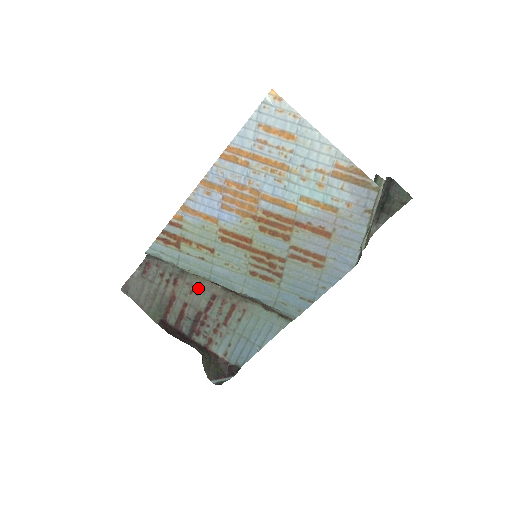
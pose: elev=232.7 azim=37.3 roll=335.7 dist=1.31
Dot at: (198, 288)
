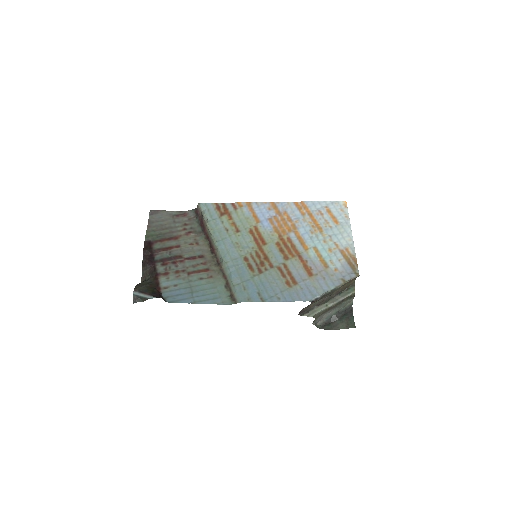
Dot at: (198, 246)
